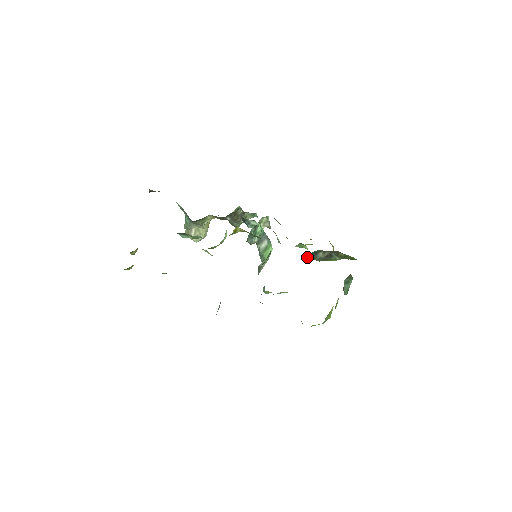
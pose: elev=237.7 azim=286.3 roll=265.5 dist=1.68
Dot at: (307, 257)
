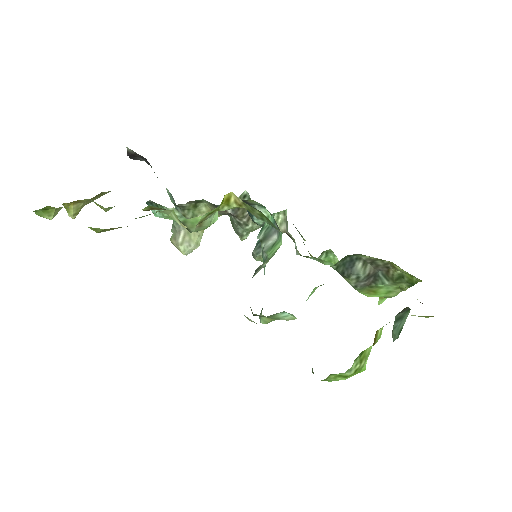
Dot at: (336, 269)
